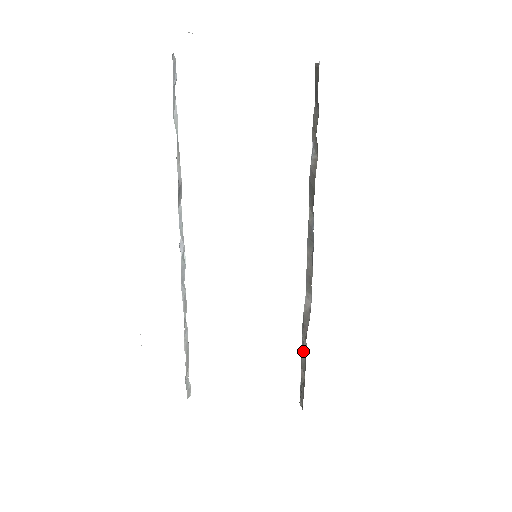
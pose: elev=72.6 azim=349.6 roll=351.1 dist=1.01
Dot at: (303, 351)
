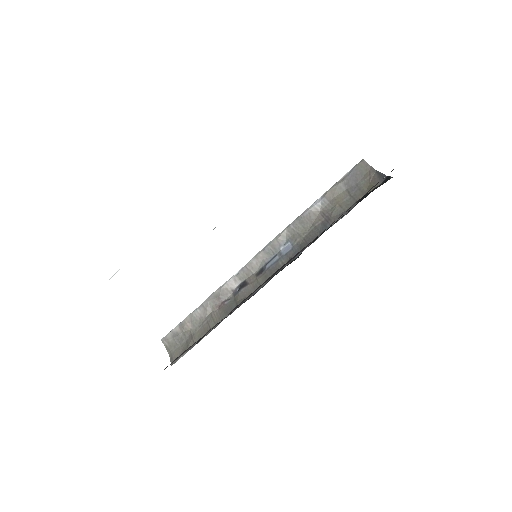
Dot at: (199, 310)
